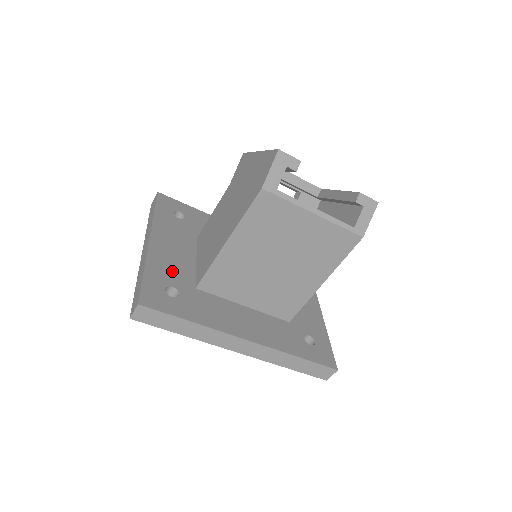
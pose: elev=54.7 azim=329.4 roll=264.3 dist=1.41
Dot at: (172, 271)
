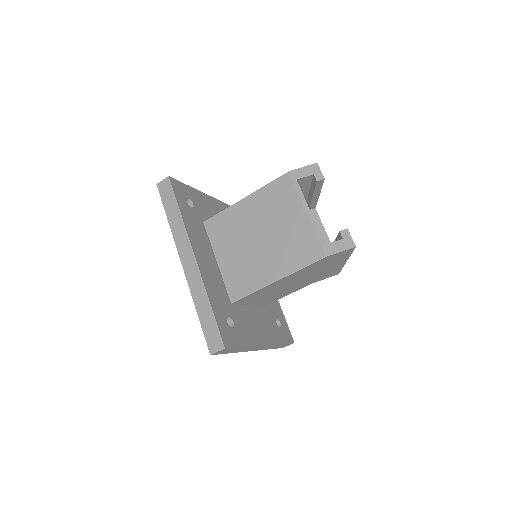
Dot at: (203, 207)
